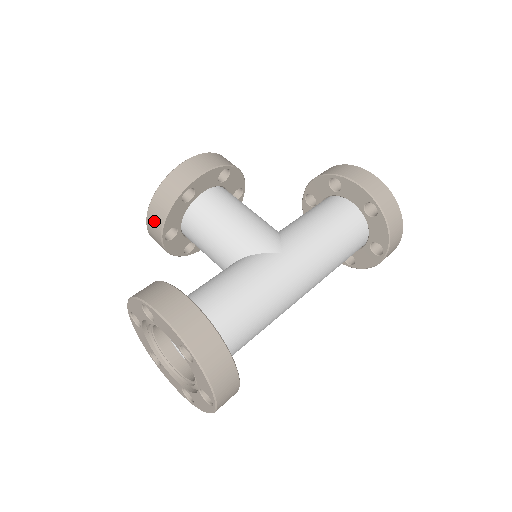
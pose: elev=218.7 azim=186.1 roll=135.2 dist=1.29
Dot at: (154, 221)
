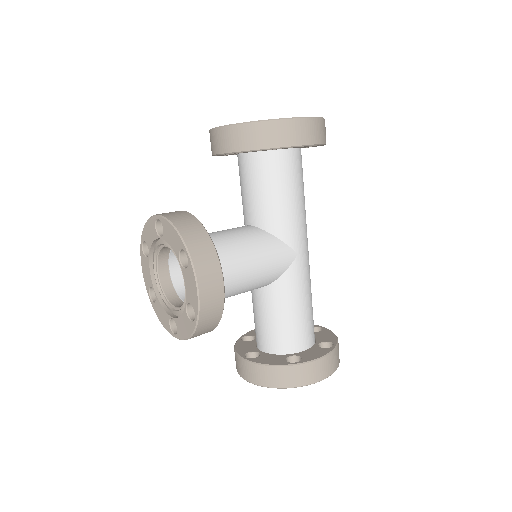
Dot at: occluded
